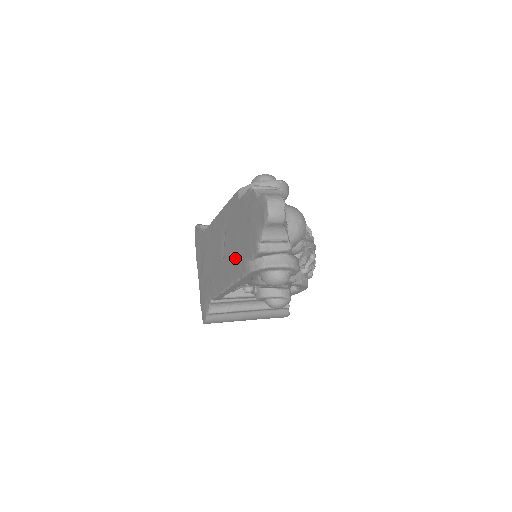
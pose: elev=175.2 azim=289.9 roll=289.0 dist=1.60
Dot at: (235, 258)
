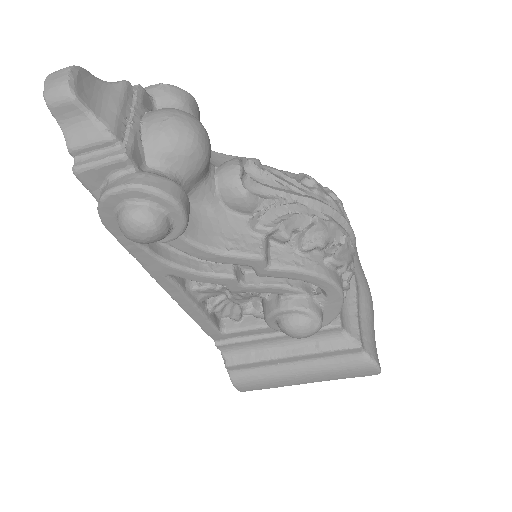
Dot at: occluded
